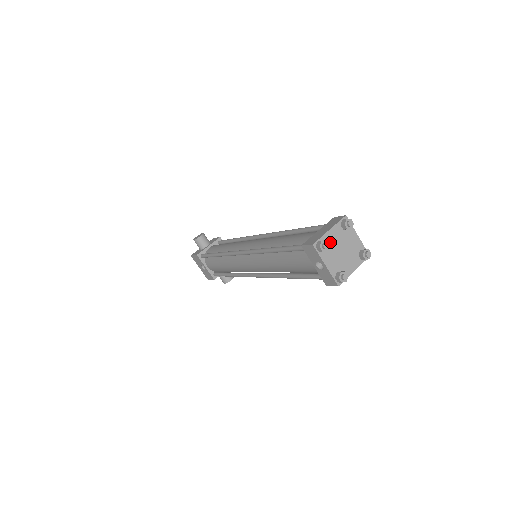
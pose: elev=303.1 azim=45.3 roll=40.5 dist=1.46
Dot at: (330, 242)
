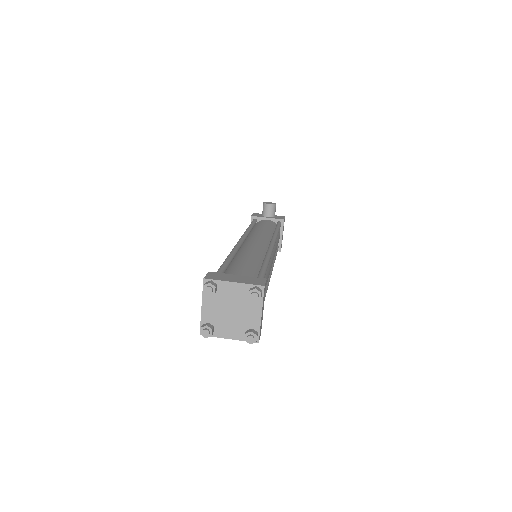
Dot at: (224, 292)
